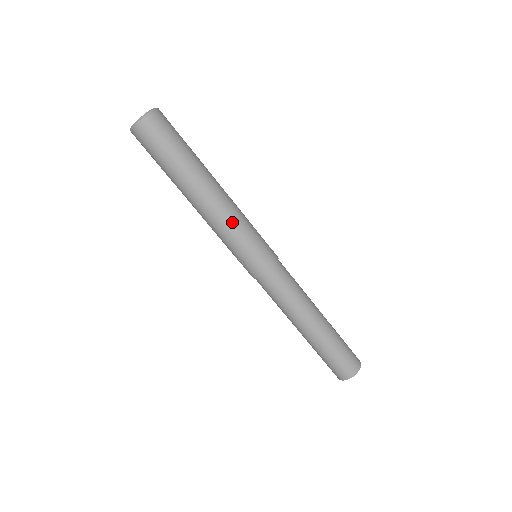
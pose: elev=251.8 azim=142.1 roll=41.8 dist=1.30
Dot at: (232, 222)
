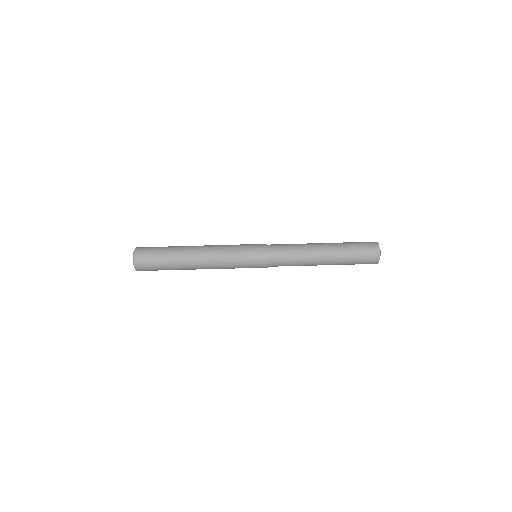
Dot at: (223, 253)
